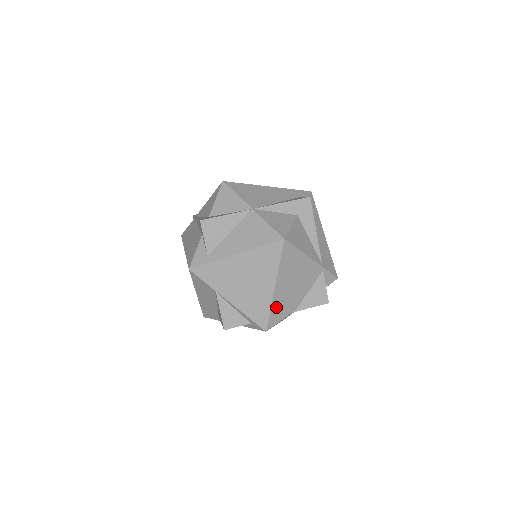
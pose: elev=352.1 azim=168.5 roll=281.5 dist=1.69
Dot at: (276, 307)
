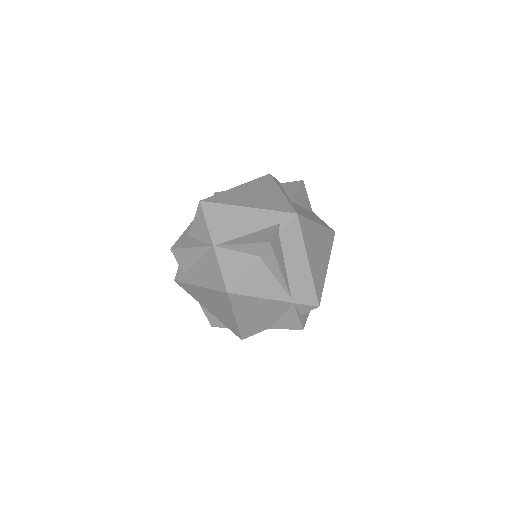
Dot at: (245, 328)
